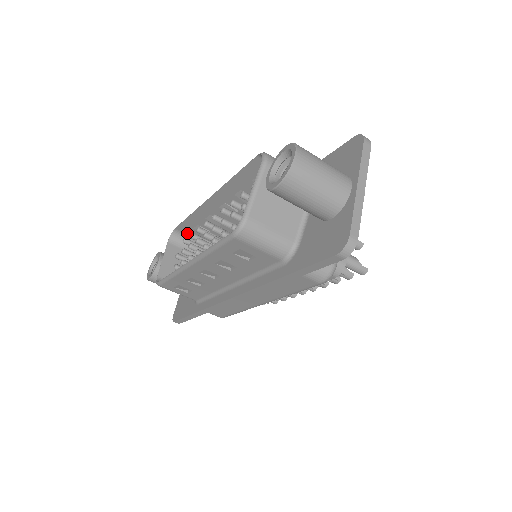
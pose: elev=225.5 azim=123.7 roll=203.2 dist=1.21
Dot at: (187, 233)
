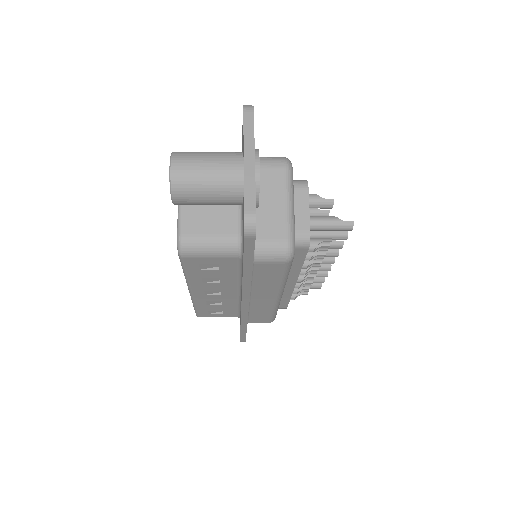
Dot at: occluded
